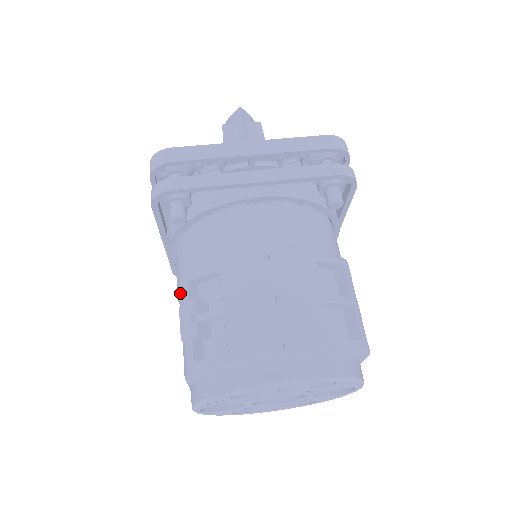
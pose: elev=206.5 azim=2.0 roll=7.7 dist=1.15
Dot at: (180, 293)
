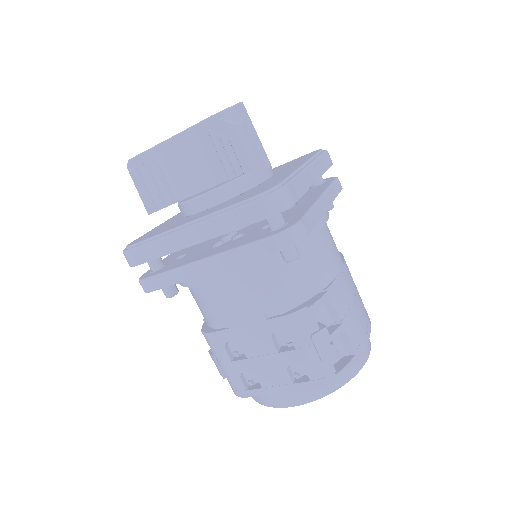
Dot at: (297, 324)
